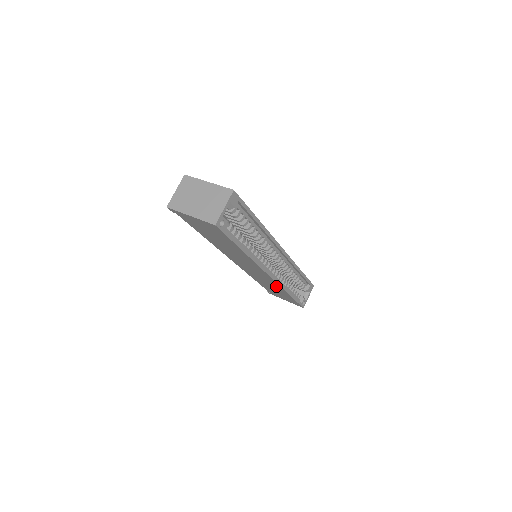
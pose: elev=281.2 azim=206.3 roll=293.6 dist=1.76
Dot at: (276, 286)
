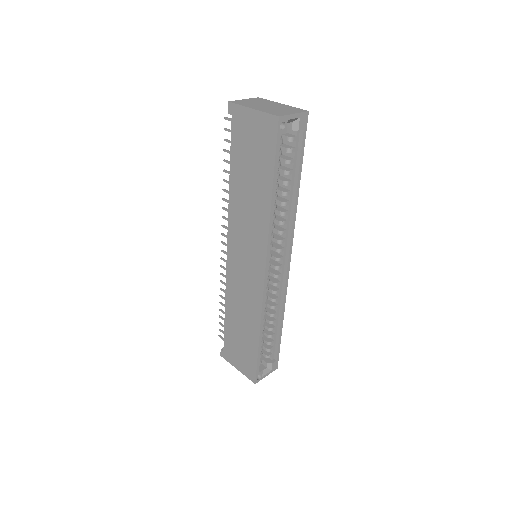
Dot at: (254, 311)
